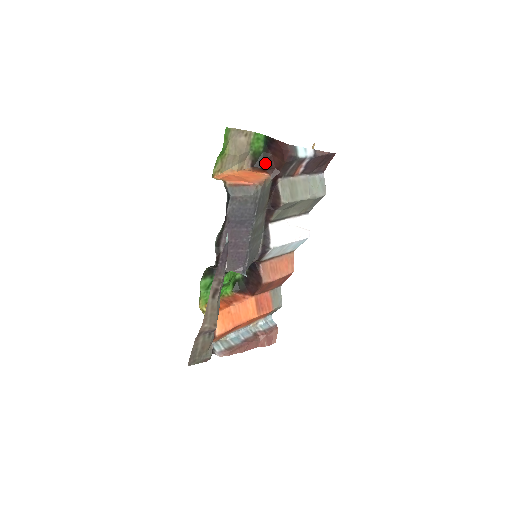
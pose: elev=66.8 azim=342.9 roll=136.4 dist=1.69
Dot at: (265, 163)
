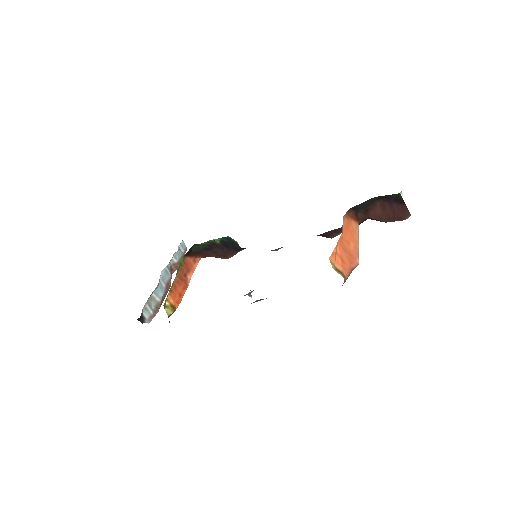
Dot at: (364, 208)
